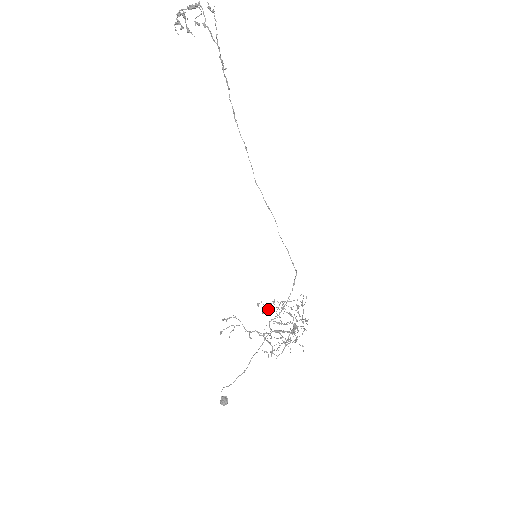
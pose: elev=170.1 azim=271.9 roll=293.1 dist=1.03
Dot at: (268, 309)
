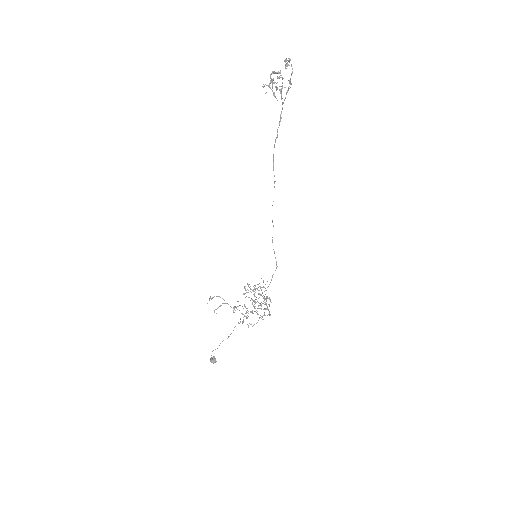
Dot at: occluded
